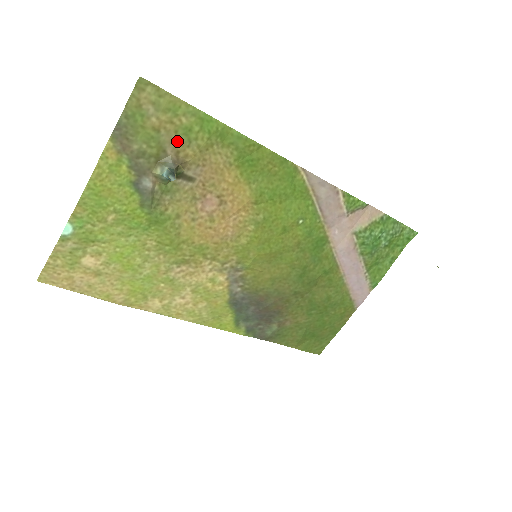
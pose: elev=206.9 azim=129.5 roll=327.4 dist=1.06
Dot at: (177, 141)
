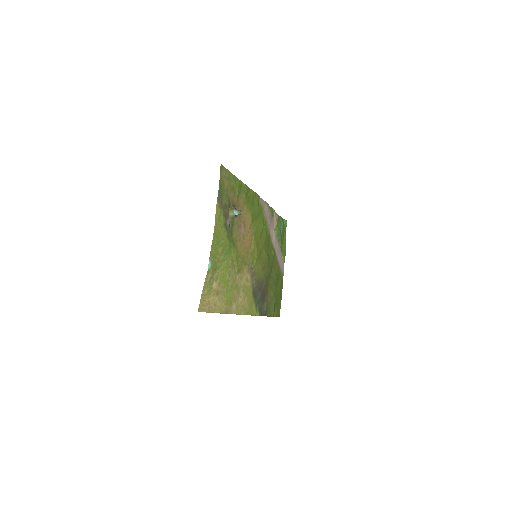
Dot at: (232, 195)
